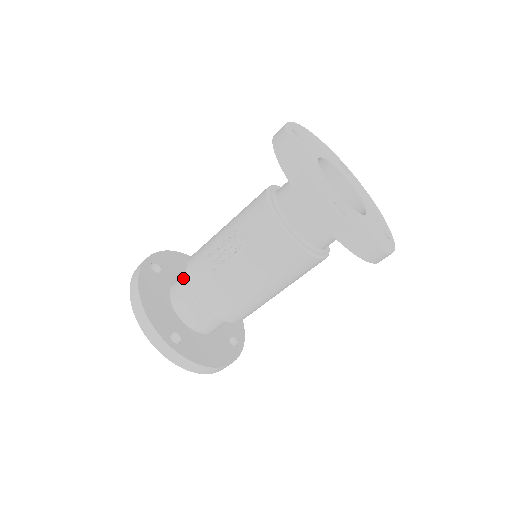
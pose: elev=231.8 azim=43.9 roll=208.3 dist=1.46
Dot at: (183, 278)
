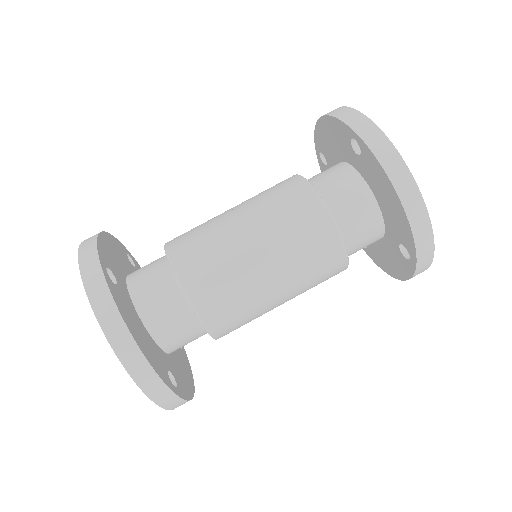
Dot at: occluded
